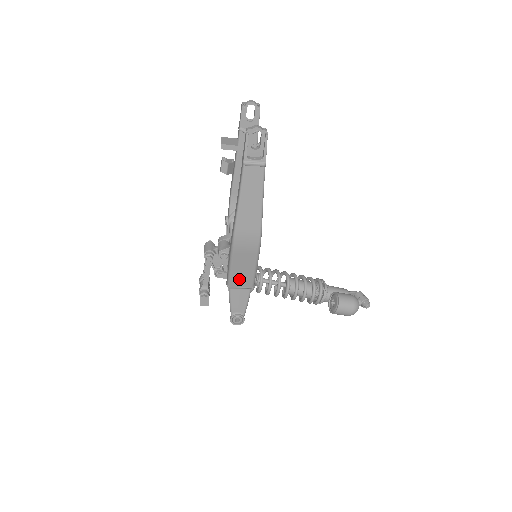
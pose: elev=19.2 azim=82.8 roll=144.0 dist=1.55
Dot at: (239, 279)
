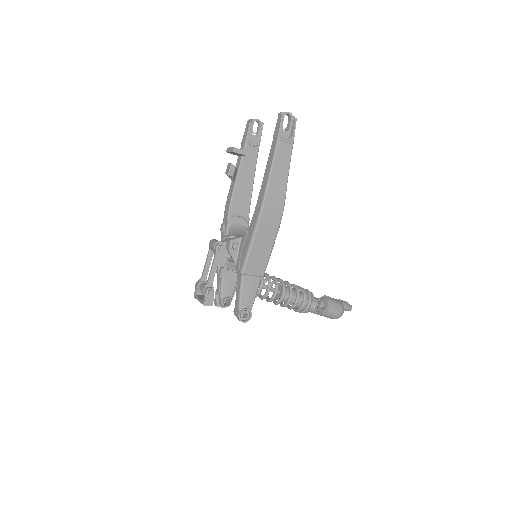
Dot at: (255, 262)
